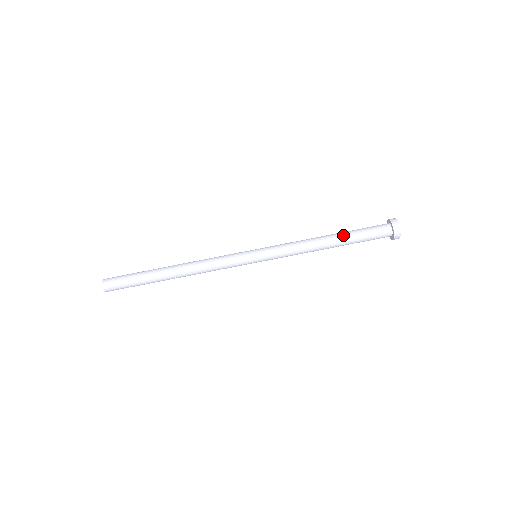
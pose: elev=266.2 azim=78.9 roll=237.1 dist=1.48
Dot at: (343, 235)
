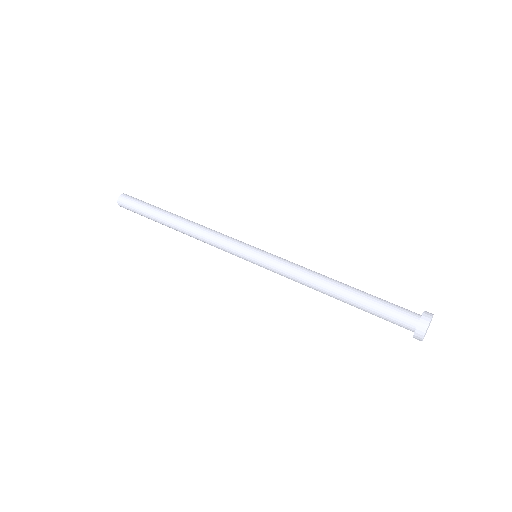
Dot at: occluded
